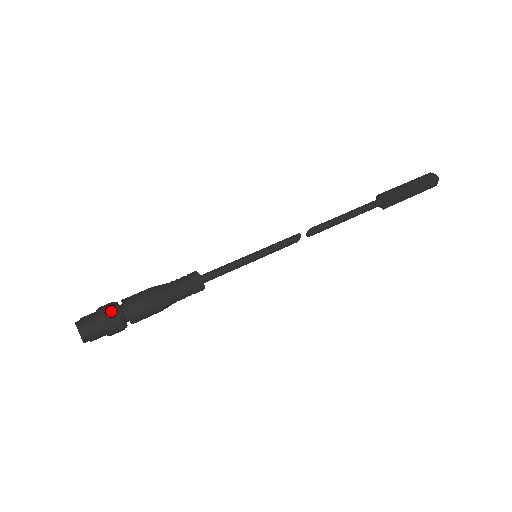
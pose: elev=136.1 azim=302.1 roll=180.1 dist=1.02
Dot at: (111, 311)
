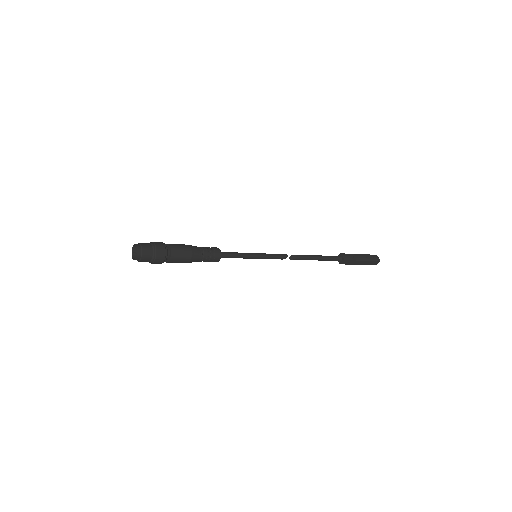
Dot at: (162, 248)
